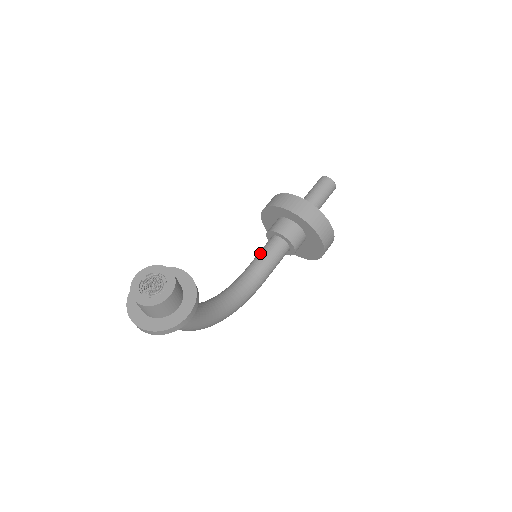
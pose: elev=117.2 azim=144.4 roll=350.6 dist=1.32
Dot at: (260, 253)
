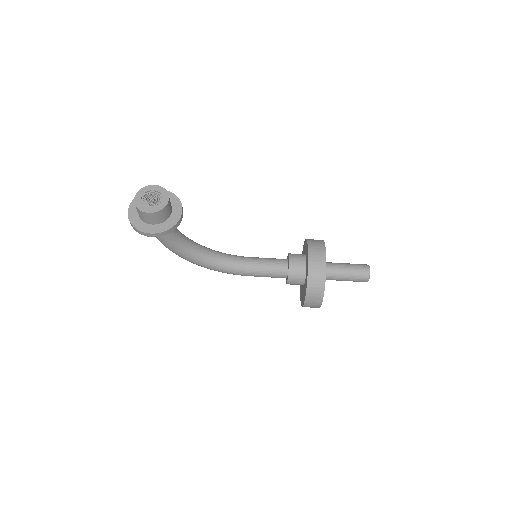
Dot at: (267, 259)
